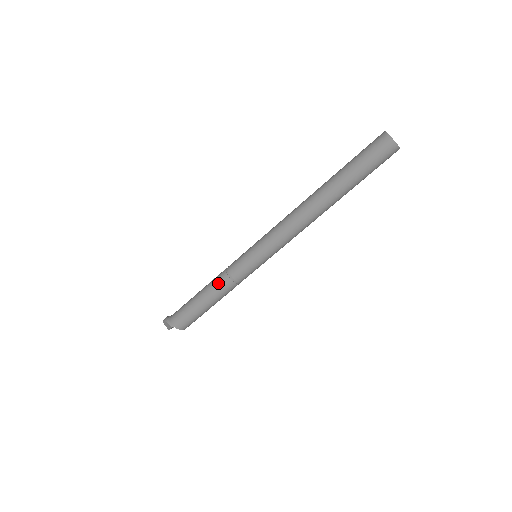
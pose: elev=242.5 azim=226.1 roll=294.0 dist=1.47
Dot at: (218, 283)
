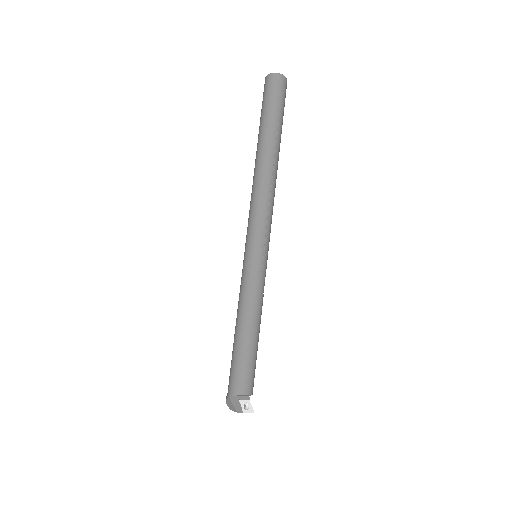
Dot at: (238, 308)
